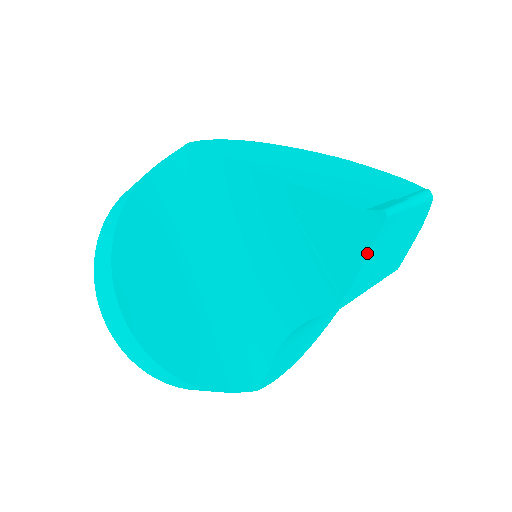
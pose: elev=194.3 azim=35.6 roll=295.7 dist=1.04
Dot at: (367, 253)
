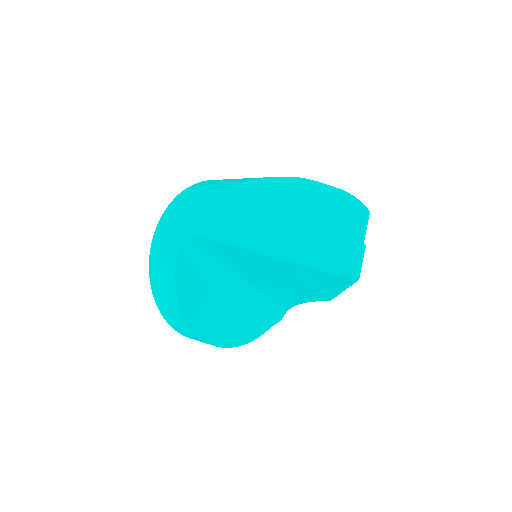
Dot at: occluded
